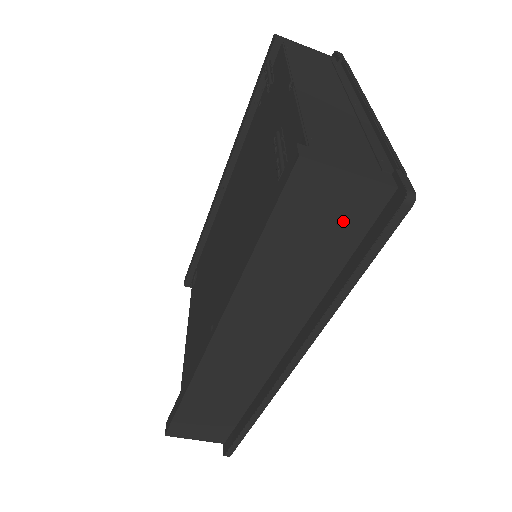
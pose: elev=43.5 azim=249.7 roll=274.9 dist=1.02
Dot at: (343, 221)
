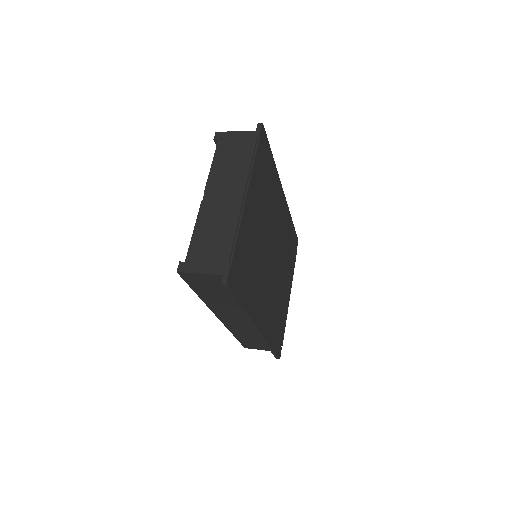
Dot at: (218, 285)
